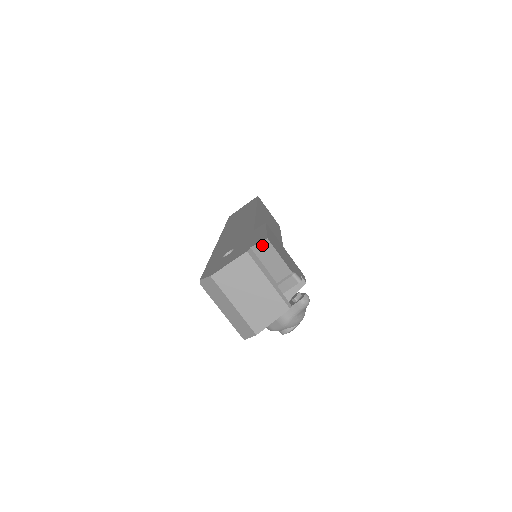
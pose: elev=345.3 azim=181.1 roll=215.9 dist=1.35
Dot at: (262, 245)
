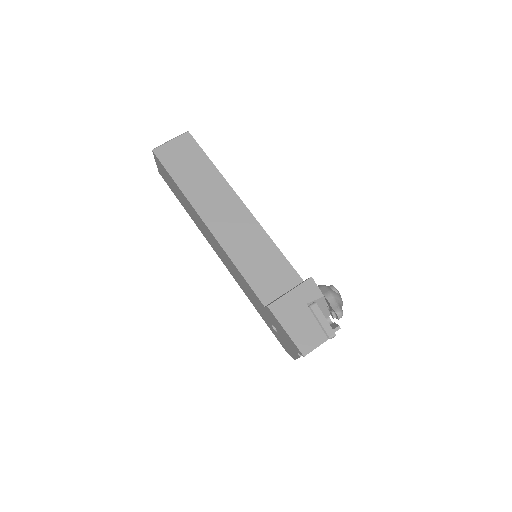
Dot at: occluded
